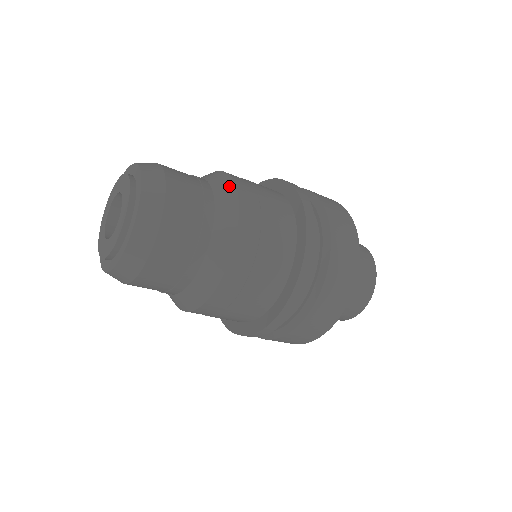
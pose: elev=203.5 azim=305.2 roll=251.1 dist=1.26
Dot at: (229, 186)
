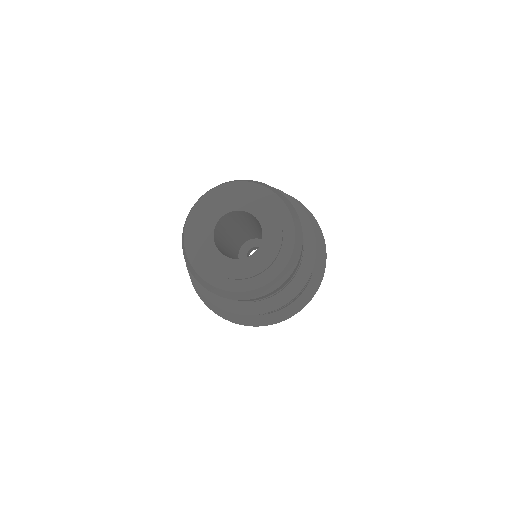
Dot at: occluded
